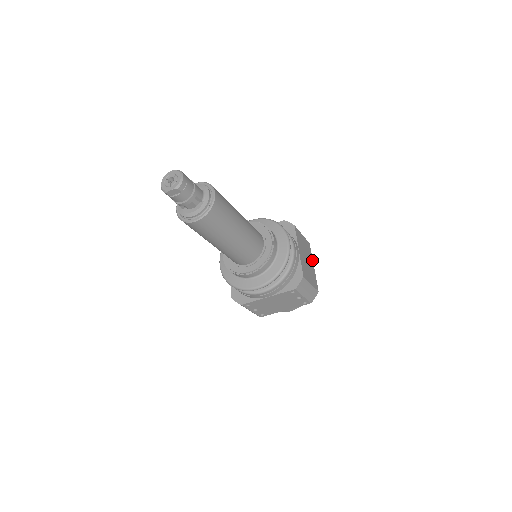
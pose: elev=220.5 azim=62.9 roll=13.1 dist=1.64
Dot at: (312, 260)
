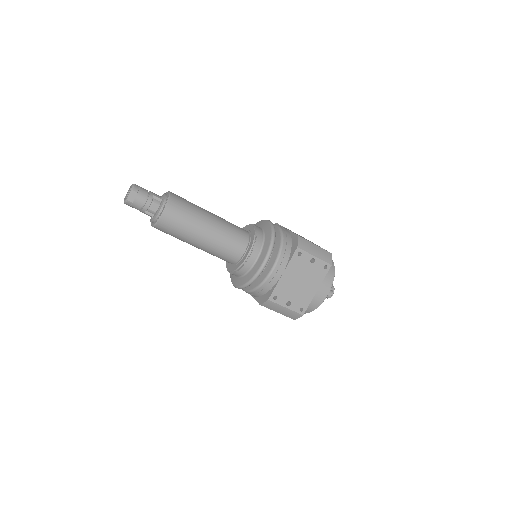
Dot at: occluded
